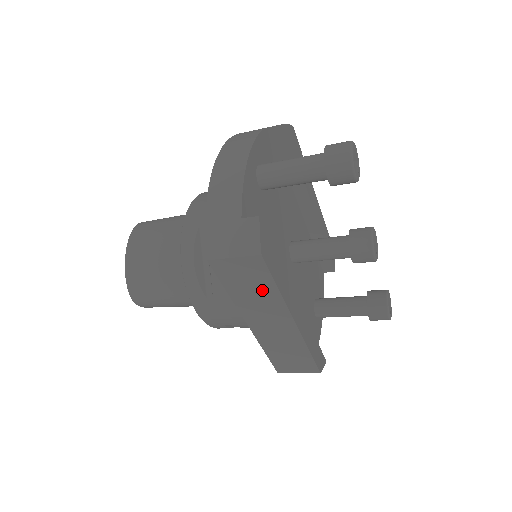
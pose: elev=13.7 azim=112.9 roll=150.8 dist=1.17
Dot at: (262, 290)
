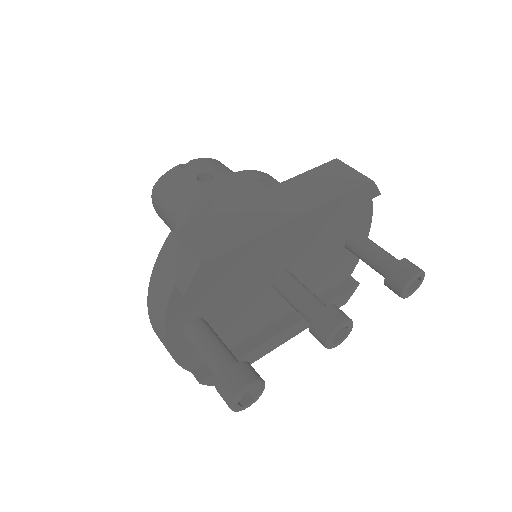
Dot at: occluded
